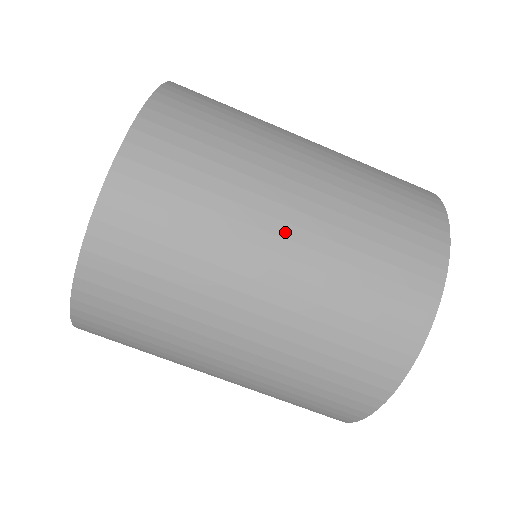
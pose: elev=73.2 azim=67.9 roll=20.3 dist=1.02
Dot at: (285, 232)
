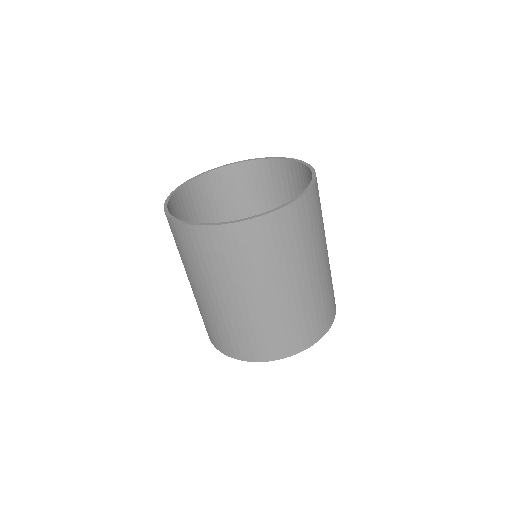
Dot at: (322, 263)
